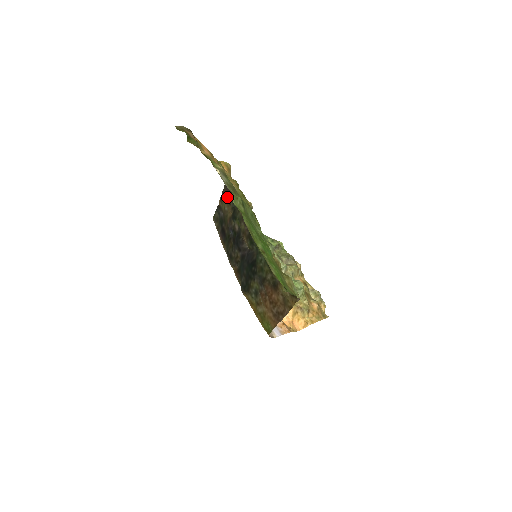
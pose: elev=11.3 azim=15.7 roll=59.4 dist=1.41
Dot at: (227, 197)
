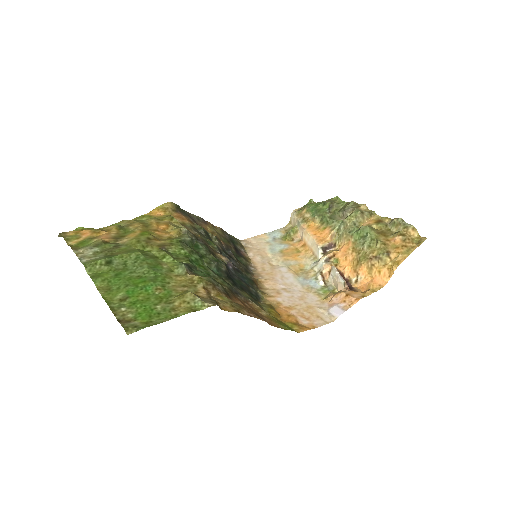
Dot at: occluded
